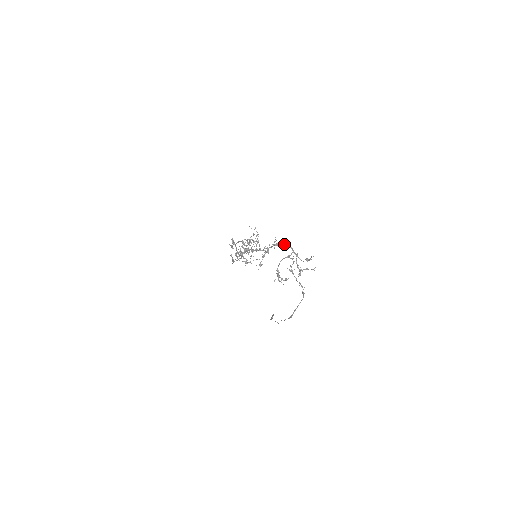
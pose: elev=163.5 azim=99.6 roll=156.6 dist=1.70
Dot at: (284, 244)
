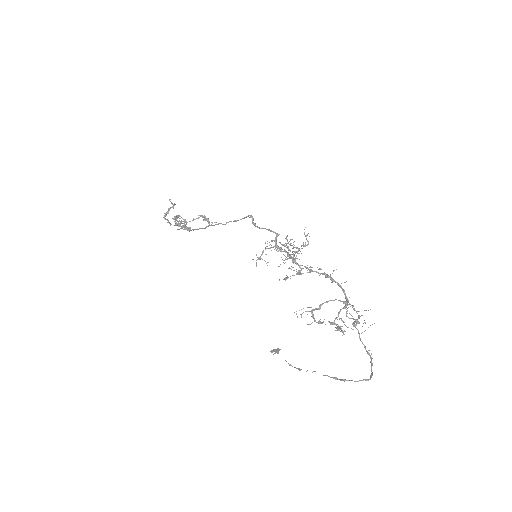
Dot at: occluded
